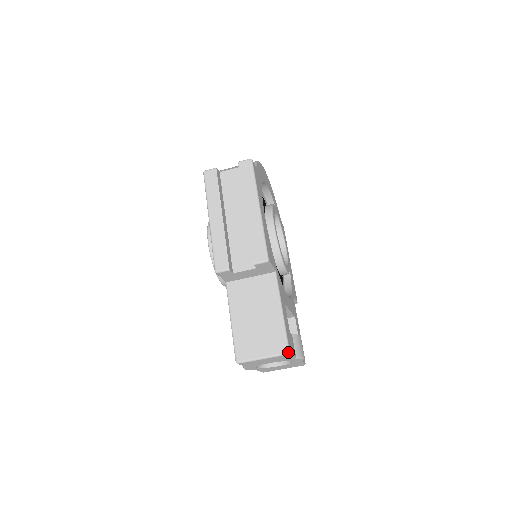
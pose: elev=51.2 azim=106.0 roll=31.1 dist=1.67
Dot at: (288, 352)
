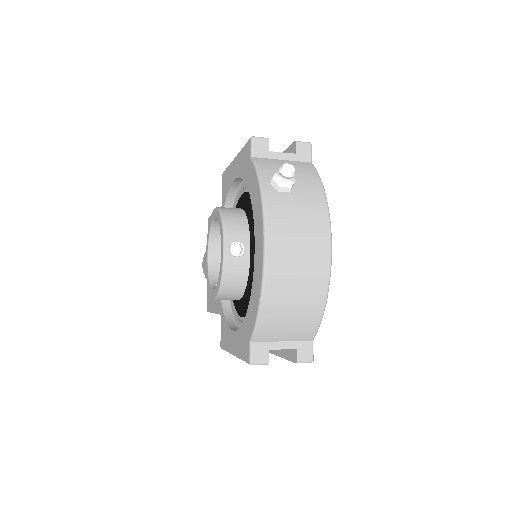
Dot at: occluded
